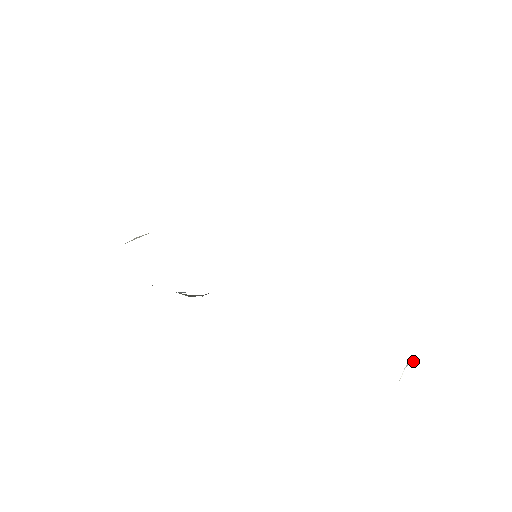
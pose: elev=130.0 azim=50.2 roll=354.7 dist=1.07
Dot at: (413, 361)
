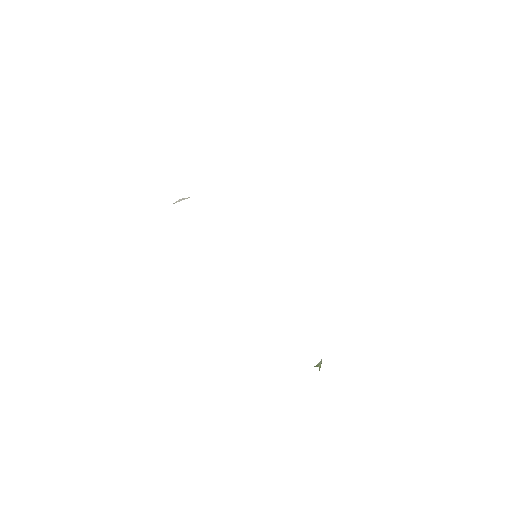
Dot at: occluded
